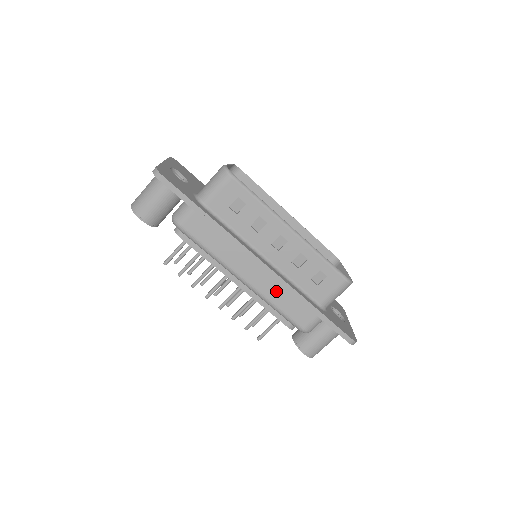
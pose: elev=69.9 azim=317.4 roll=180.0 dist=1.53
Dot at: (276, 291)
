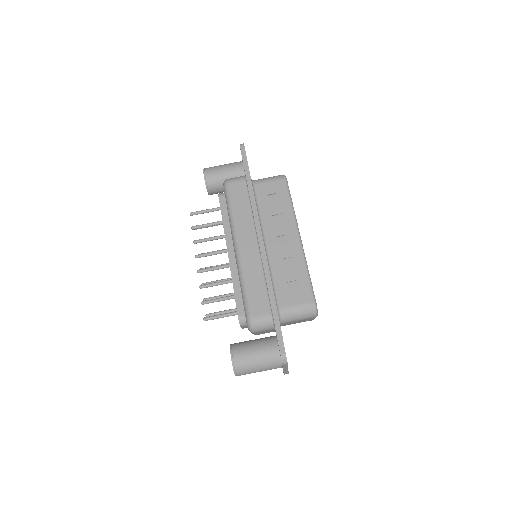
Dot at: (254, 270)
